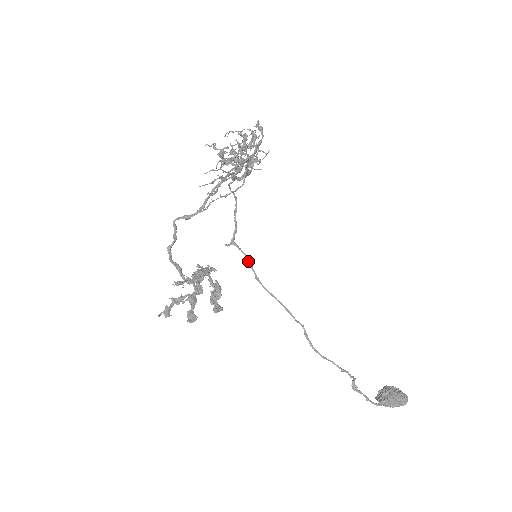
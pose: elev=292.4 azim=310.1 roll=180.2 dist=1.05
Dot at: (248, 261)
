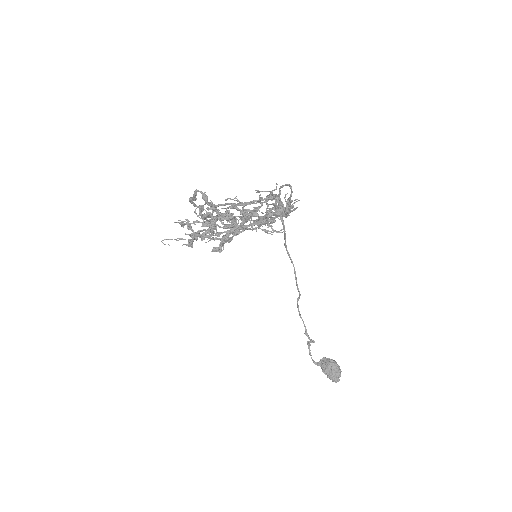
Dot at: (284, 232)
